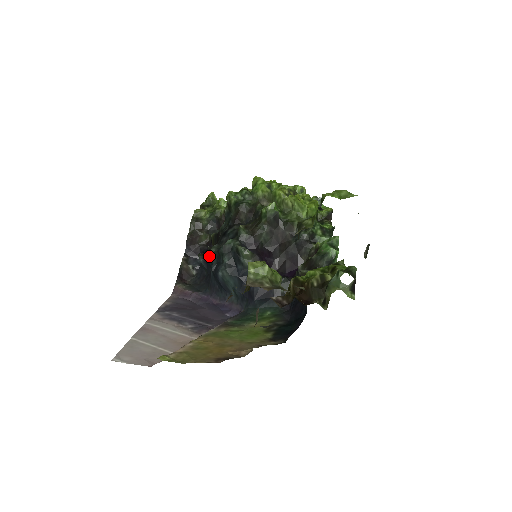
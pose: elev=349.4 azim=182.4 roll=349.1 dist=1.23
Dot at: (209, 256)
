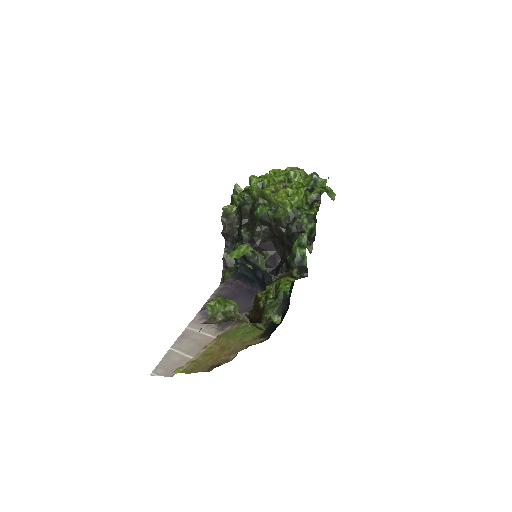
Dot at: occluded
